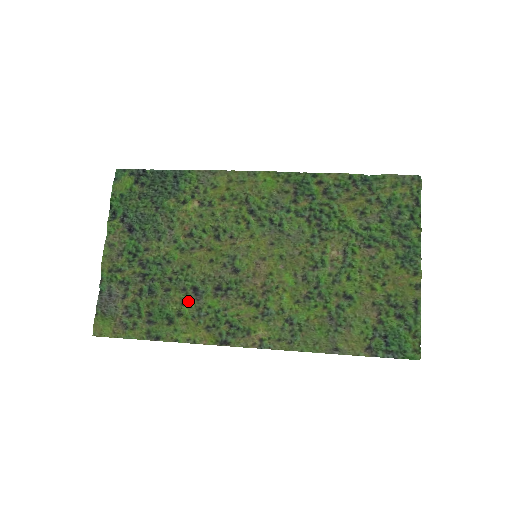
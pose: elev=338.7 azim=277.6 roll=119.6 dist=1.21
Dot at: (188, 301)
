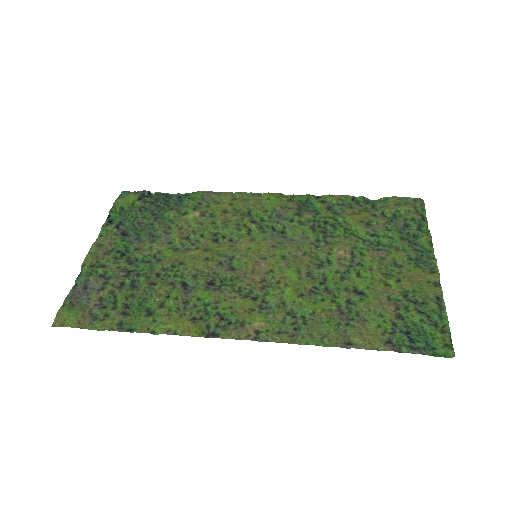
Dot at: (175, 293)
